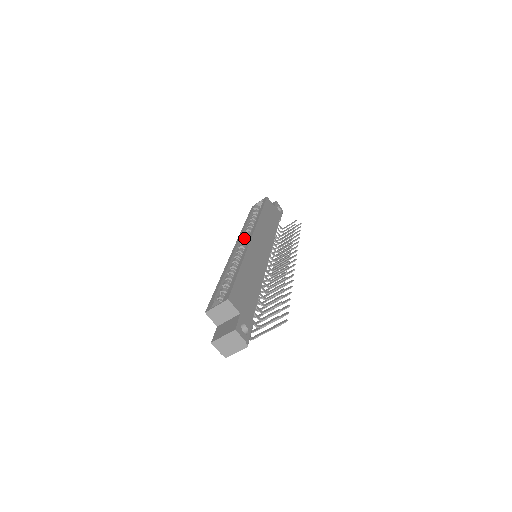
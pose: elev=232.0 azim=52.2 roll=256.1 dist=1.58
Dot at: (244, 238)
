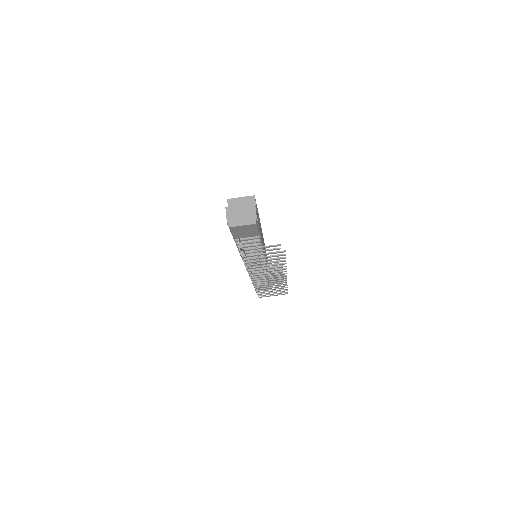
Dot at: occluded
